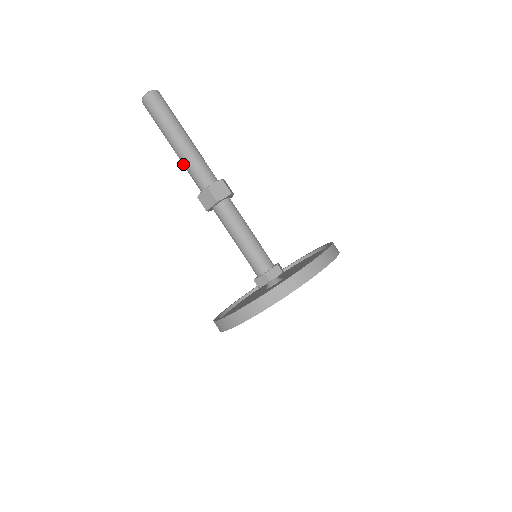
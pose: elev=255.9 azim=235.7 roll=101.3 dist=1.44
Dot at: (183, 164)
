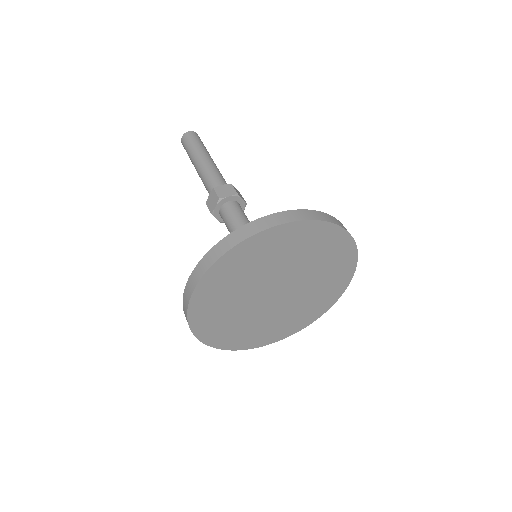
Dot at: (202, 181)
